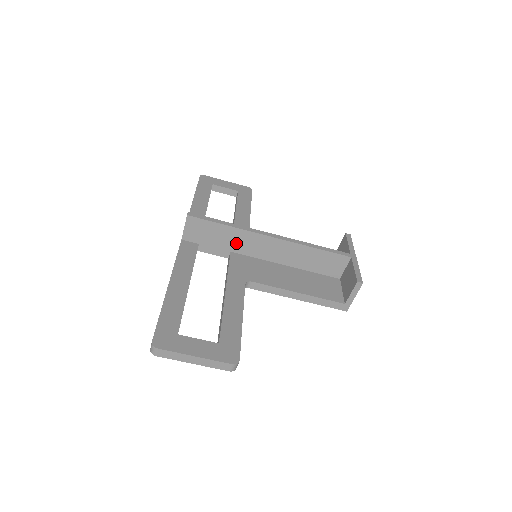
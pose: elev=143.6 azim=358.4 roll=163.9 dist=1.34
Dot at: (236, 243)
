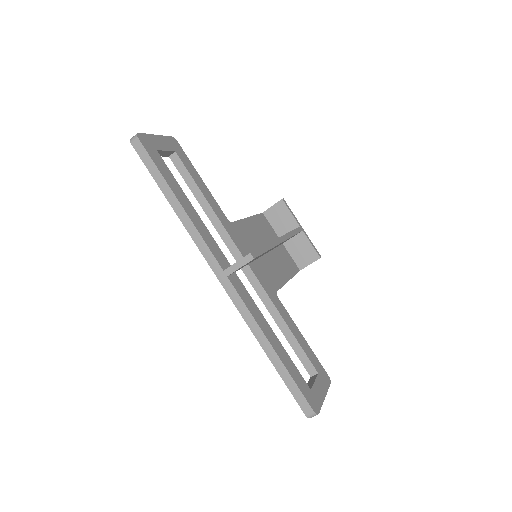
Dot at: (258, 257)
